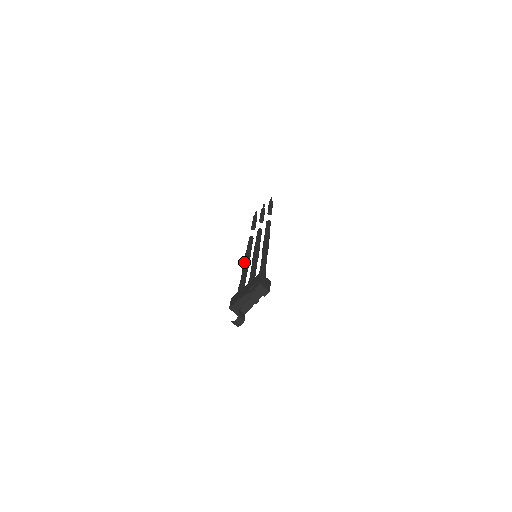
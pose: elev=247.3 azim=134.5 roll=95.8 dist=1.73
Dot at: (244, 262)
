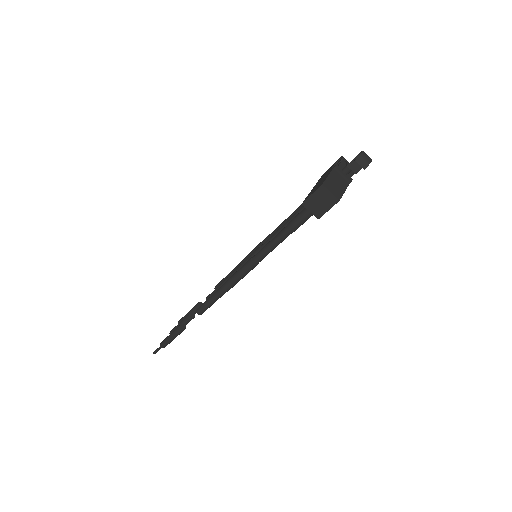
Dot at: occluded
